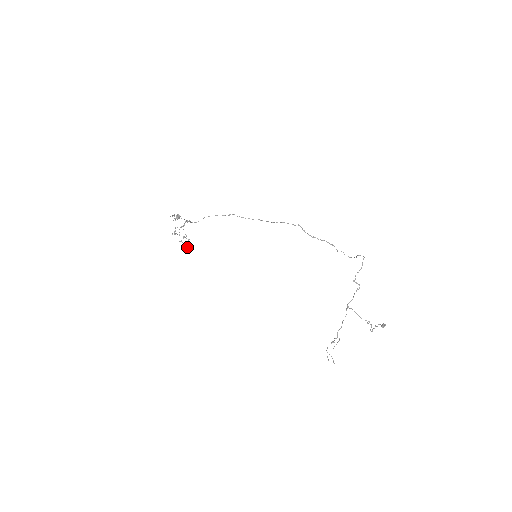
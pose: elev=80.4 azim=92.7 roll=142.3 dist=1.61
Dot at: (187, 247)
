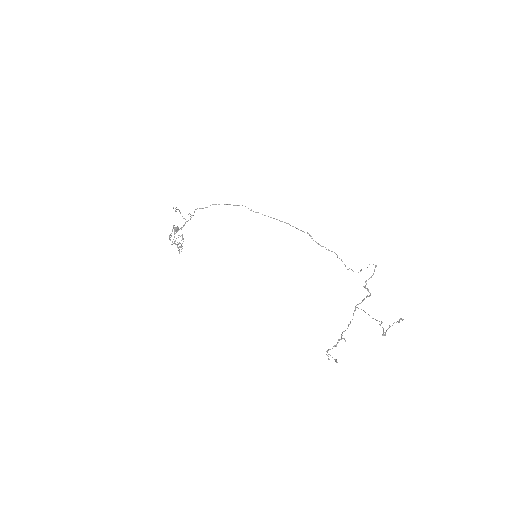
Dot at: (179, 250)
